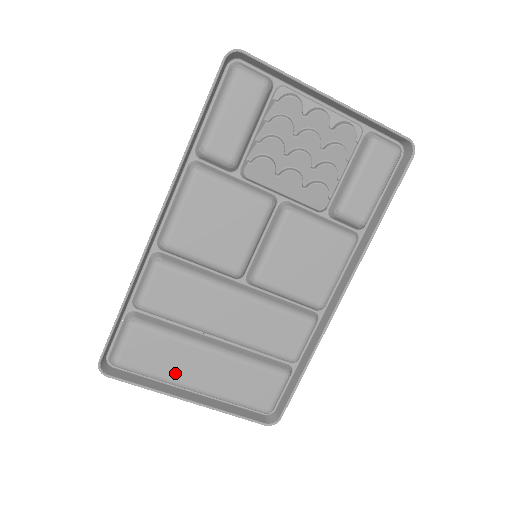
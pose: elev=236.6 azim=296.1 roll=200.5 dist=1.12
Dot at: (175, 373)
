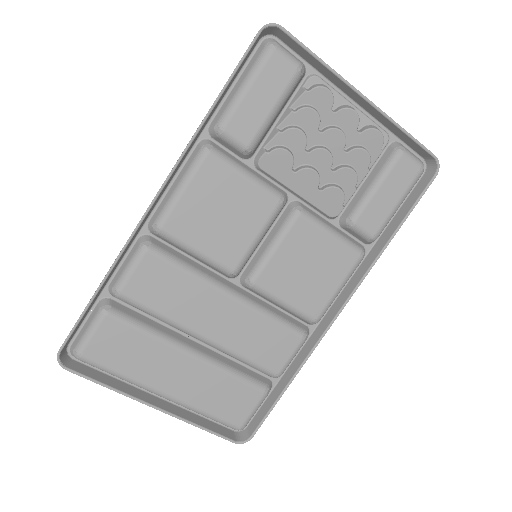
Dot at: (145, 374)
